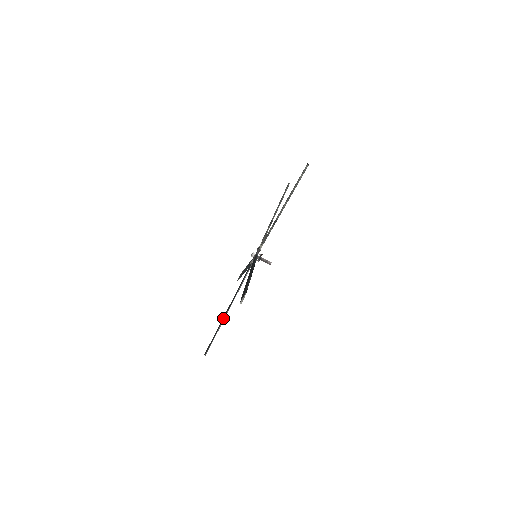
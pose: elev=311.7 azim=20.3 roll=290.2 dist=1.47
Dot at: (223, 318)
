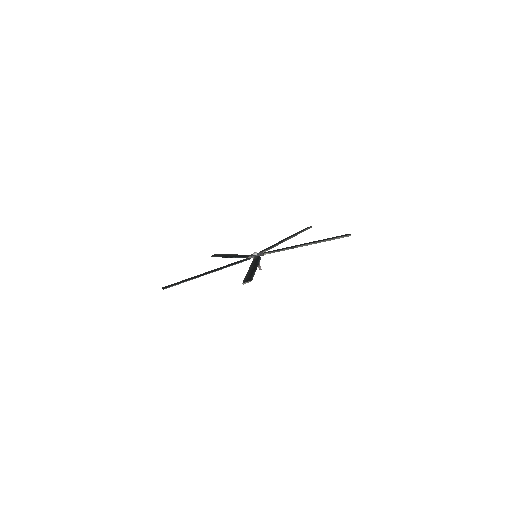
Dot at: (253, 269)
